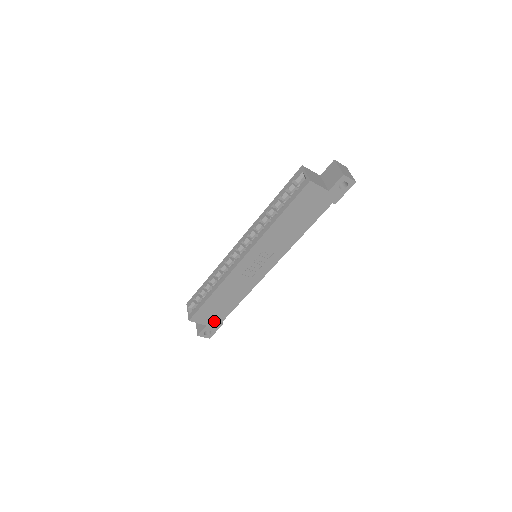
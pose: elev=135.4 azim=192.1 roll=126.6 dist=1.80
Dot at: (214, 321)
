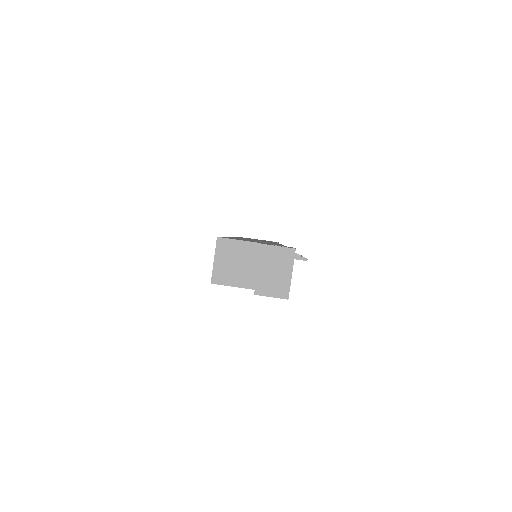
Dot at: occluded
